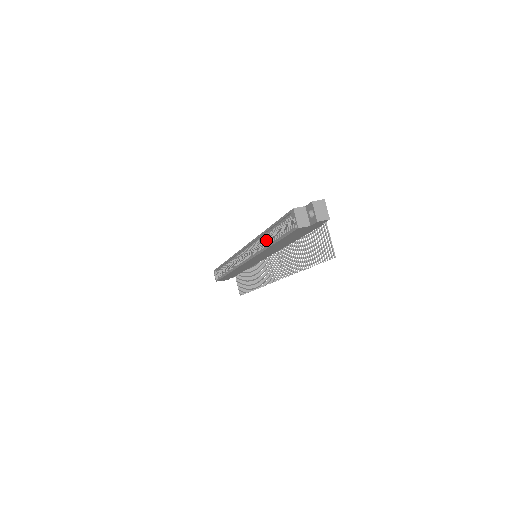
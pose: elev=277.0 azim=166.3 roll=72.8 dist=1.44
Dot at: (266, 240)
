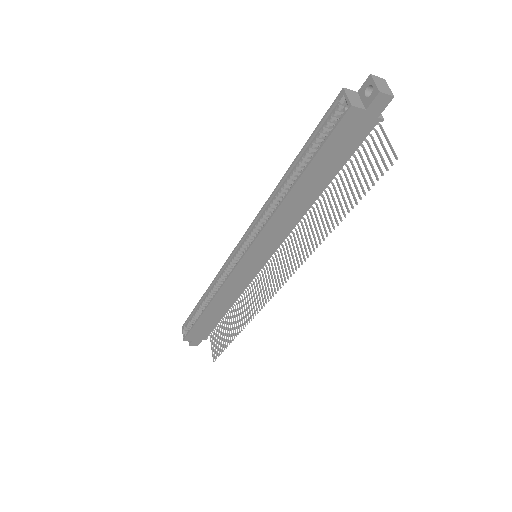
Dot at: occluded
